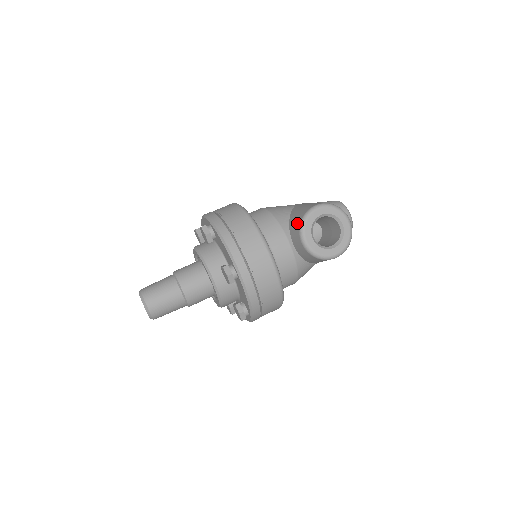
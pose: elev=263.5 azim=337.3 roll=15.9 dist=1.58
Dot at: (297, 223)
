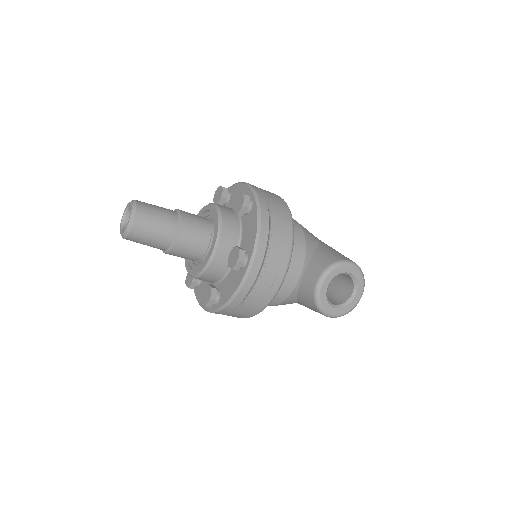
Dot at: (325, 262)
